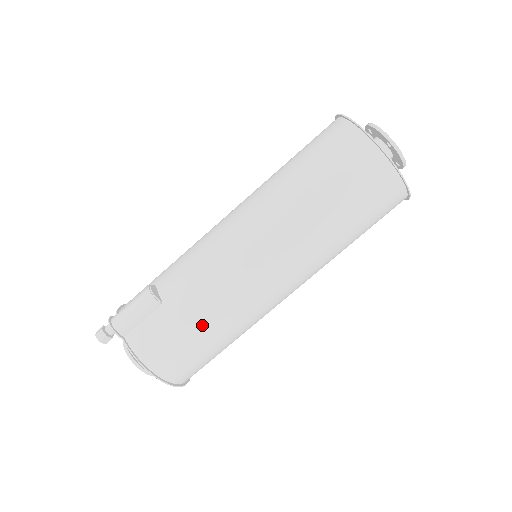
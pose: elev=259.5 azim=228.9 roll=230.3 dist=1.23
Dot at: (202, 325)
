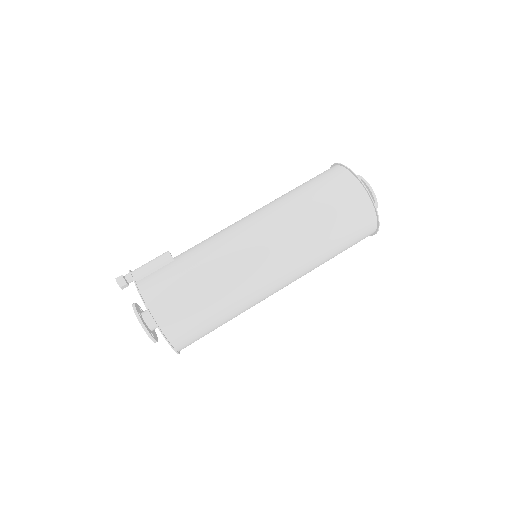
Dot at: (198, 274)
